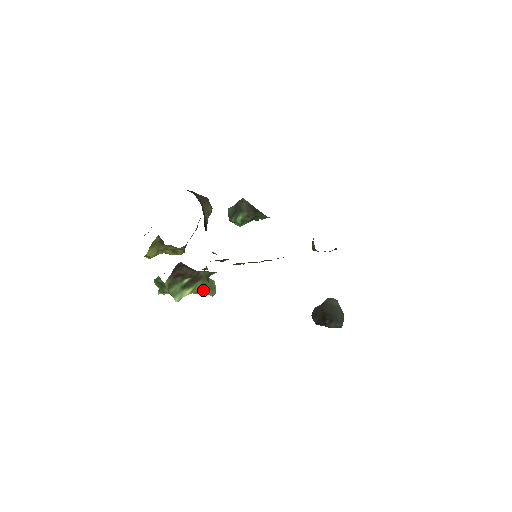
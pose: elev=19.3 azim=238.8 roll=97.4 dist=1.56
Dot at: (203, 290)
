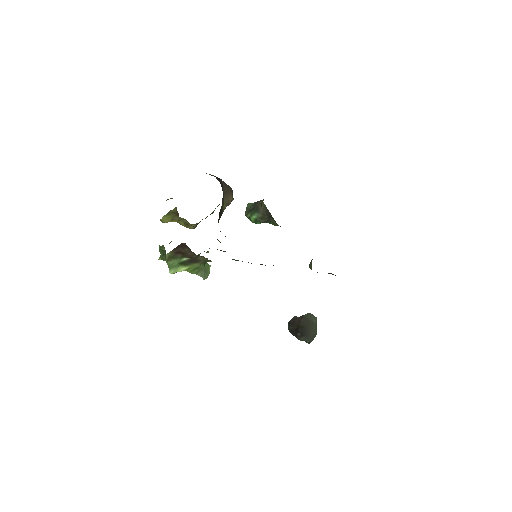
Dot at: (197, 271)
